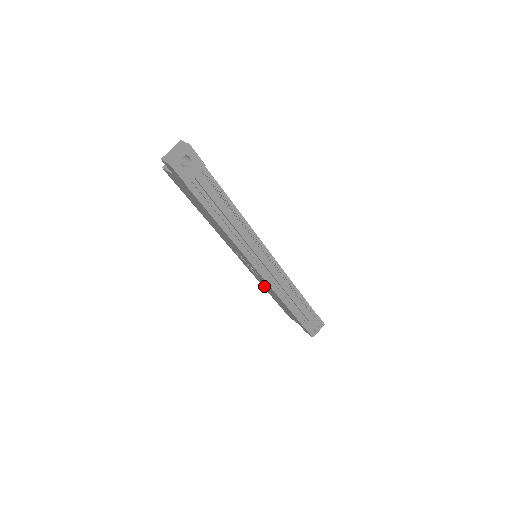
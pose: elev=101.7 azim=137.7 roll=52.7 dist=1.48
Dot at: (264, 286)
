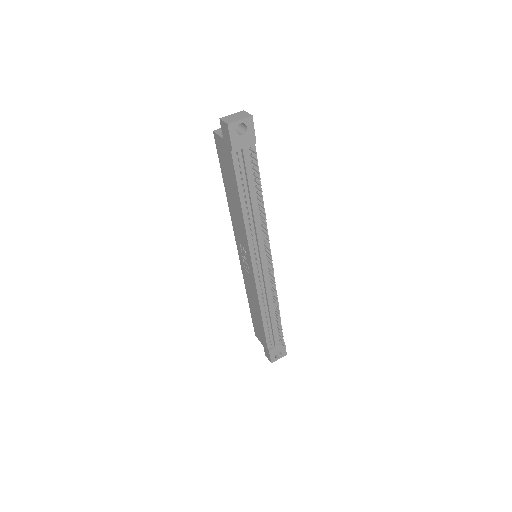
Dot at: (248, 291)
